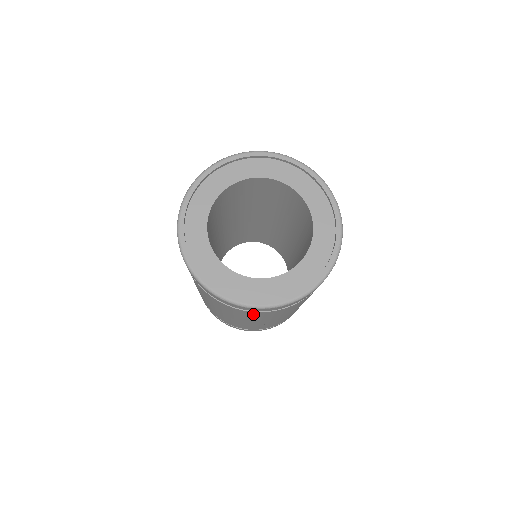
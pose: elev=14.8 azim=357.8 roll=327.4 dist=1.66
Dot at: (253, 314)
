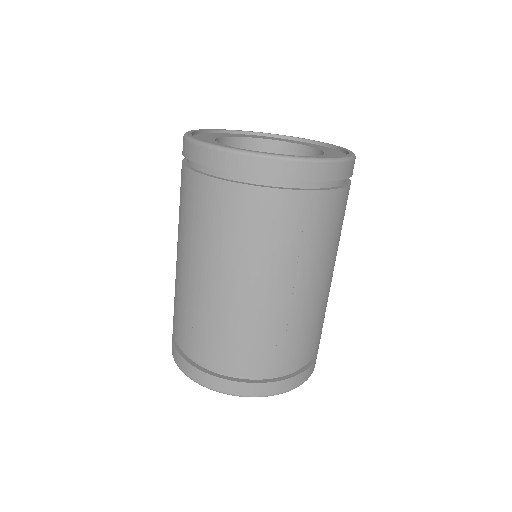
Dot at: (196, 194)
